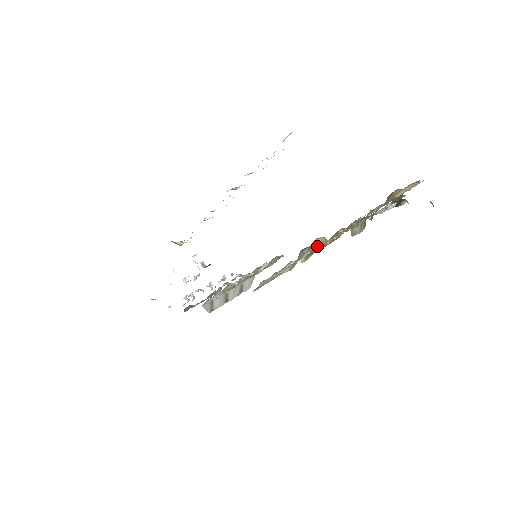
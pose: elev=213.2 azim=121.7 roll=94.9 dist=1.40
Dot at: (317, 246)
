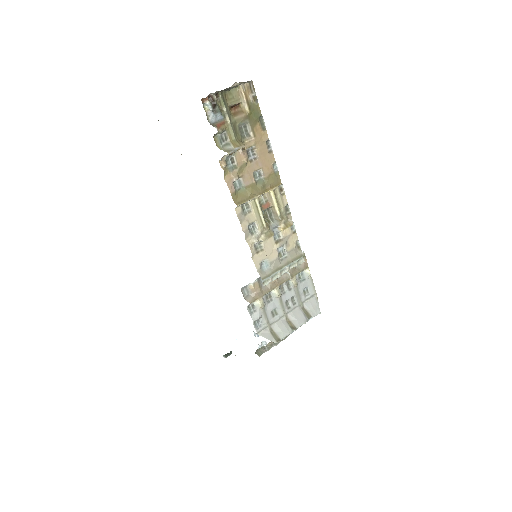
Dot at: (242, 191)
